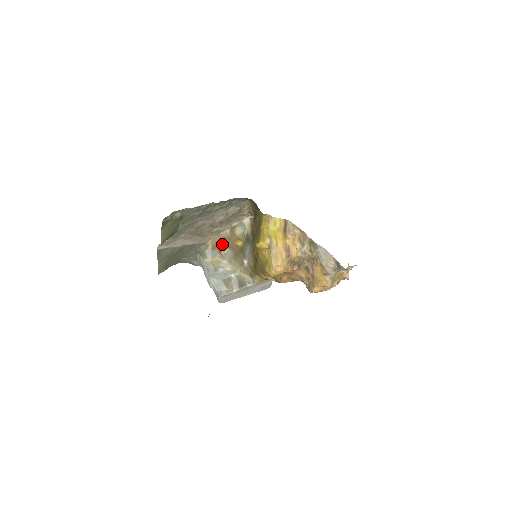
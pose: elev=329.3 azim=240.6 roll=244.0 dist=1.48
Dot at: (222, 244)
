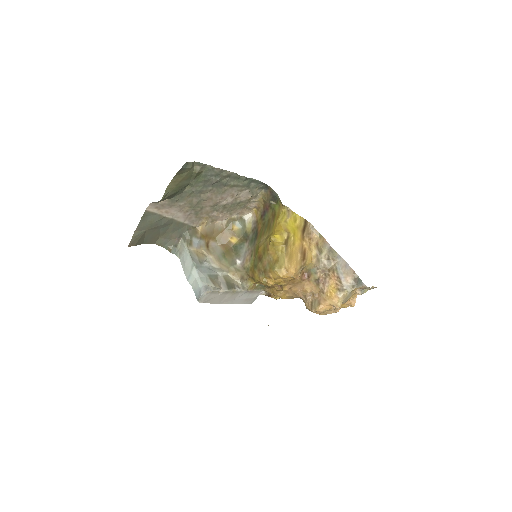
Dot at: (212, 236)
